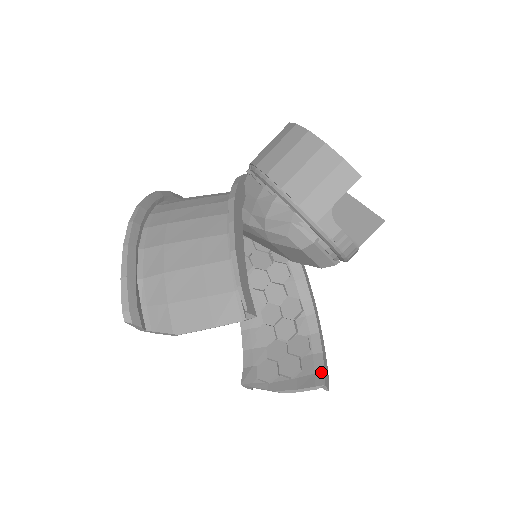
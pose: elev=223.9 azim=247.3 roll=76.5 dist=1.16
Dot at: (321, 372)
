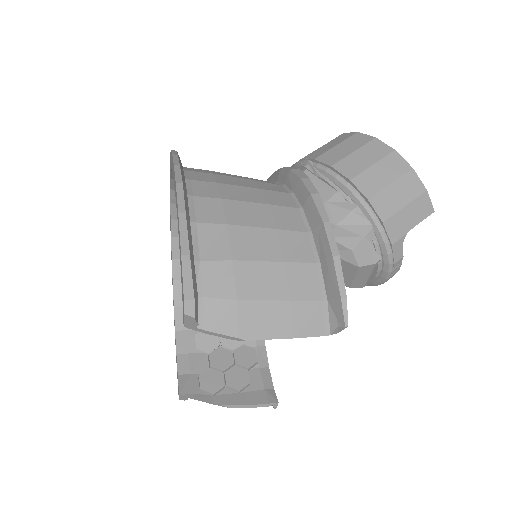
Dot at: (271, 388)
